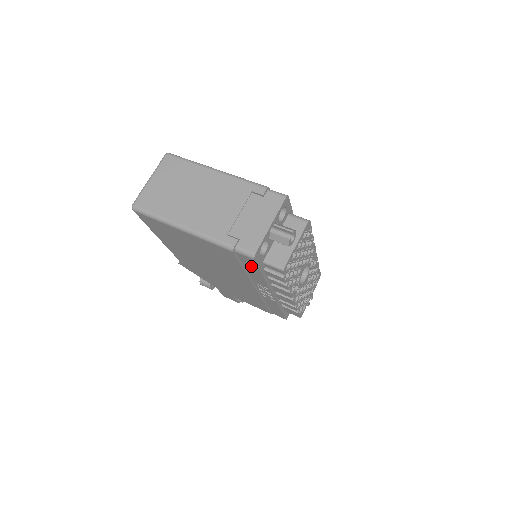
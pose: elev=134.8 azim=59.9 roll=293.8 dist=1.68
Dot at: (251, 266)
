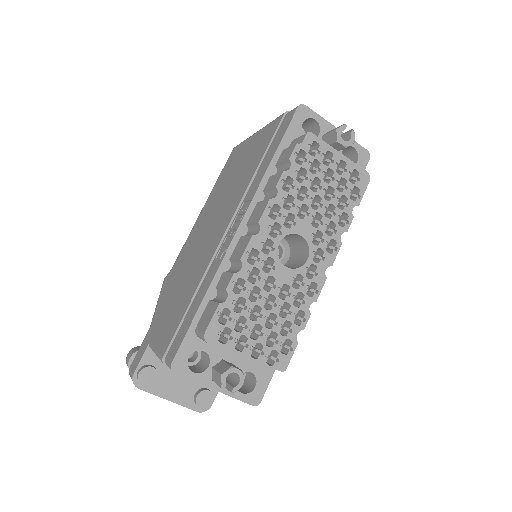
Dot at: (279, 138)
